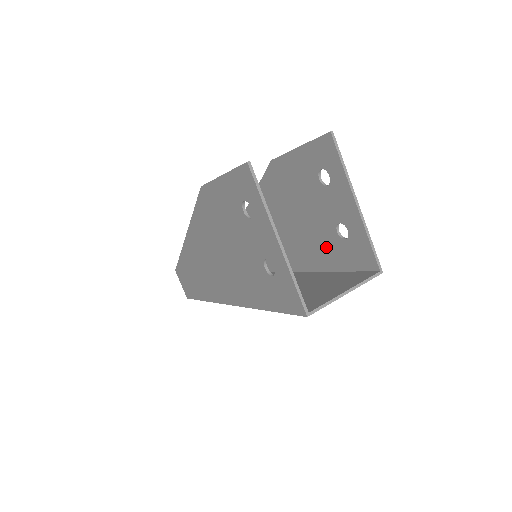
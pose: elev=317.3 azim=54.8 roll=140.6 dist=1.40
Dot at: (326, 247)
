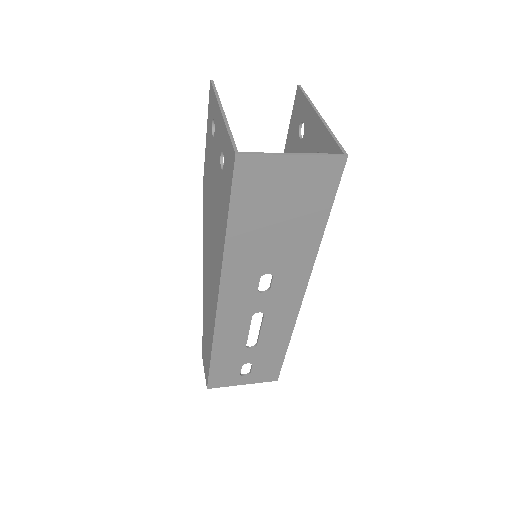
Dot at: occluded
